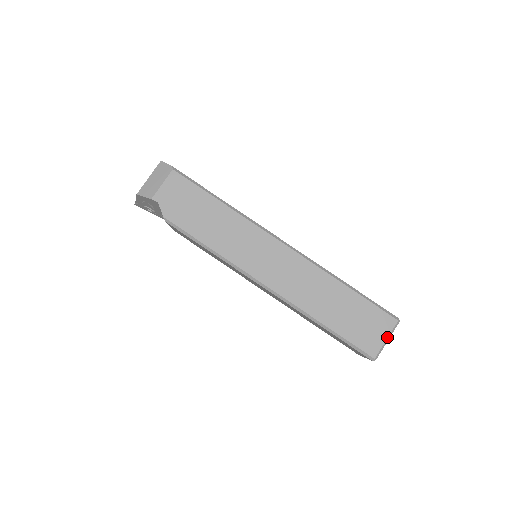
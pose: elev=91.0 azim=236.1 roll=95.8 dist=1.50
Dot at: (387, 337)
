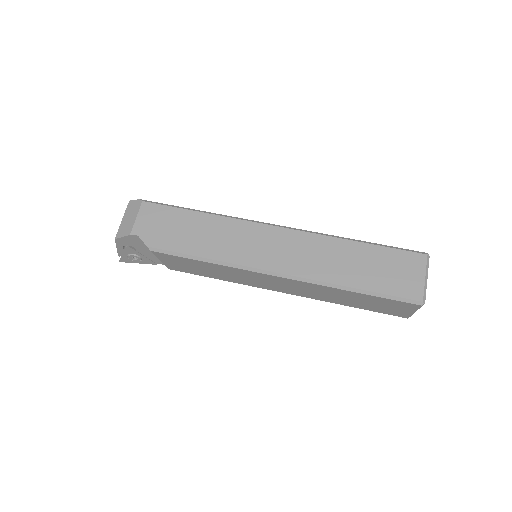
Dot at: (424, 275)
